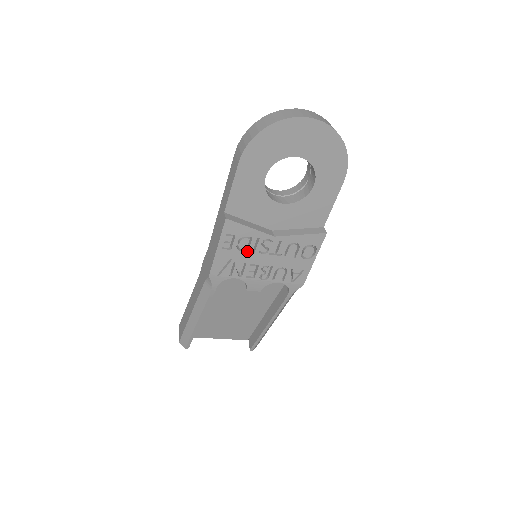
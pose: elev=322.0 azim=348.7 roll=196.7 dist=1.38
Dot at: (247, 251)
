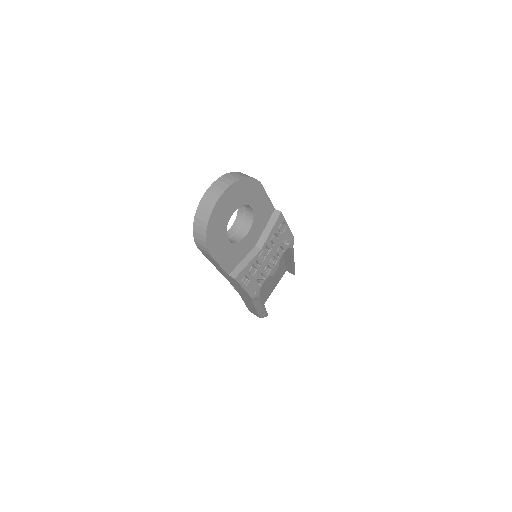
Dot at: (257, 270)
